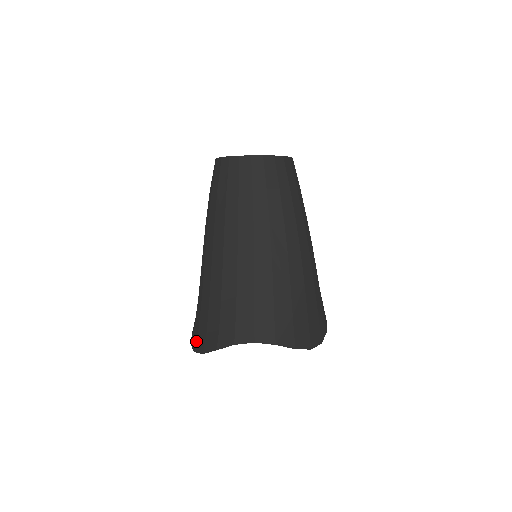
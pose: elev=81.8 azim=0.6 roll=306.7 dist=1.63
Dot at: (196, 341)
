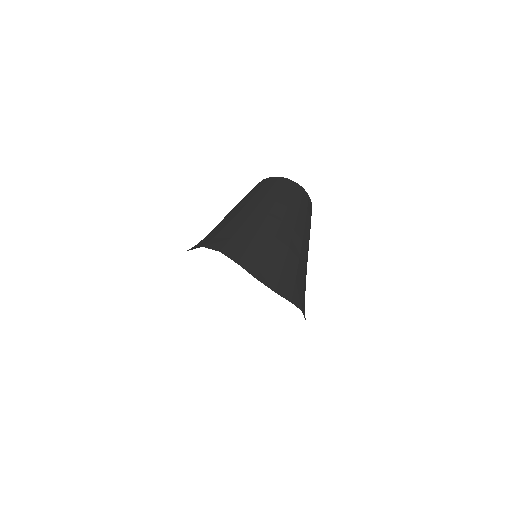
Dot at: occluded
